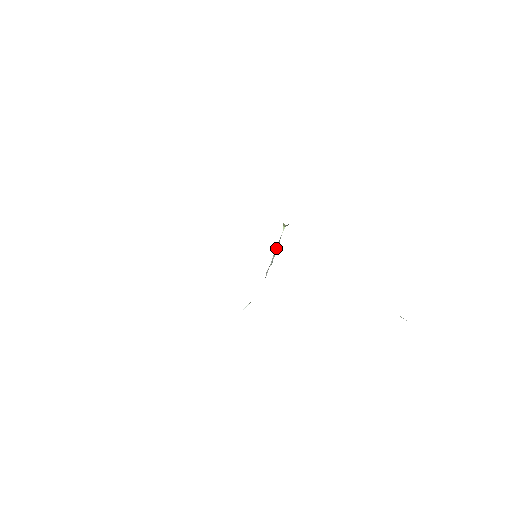
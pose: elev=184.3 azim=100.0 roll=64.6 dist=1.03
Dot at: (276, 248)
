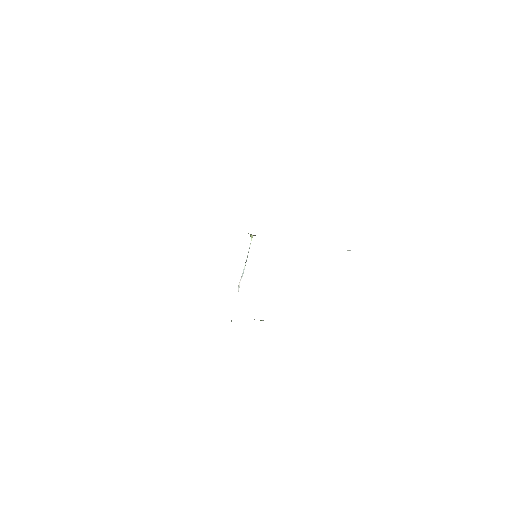
Dot at: (246, 260)
